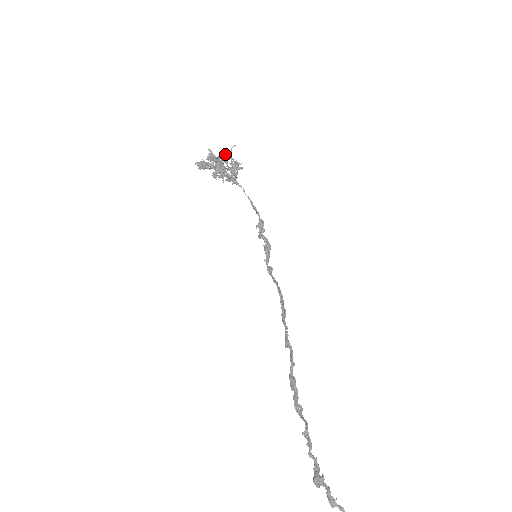
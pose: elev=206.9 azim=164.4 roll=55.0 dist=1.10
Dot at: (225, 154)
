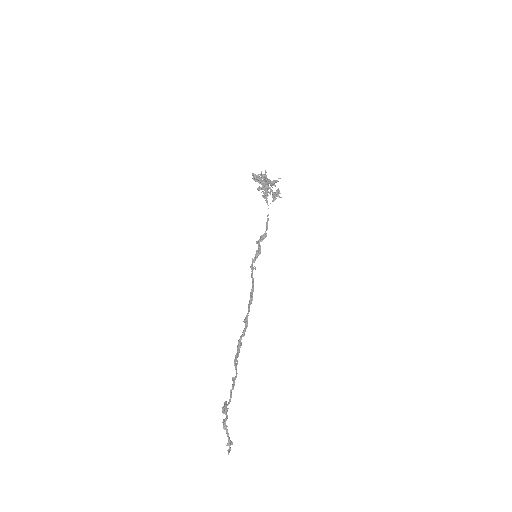
Dot at: (274, 181)
